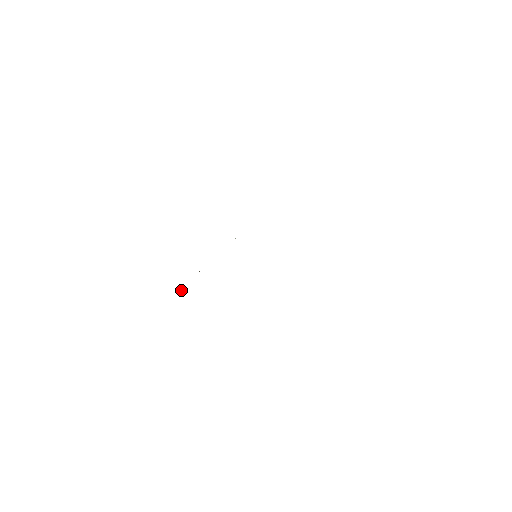
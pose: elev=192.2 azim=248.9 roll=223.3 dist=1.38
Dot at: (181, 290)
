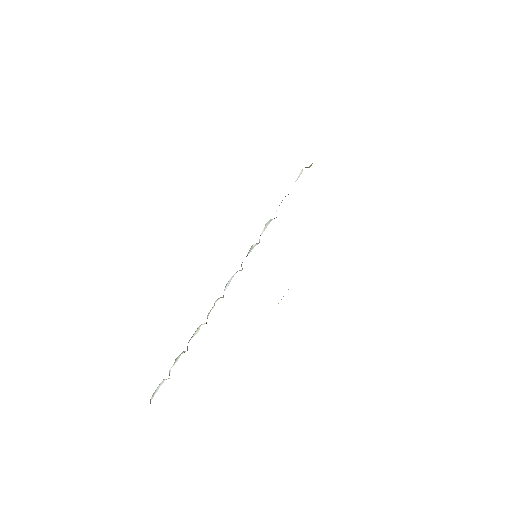
Dot at: occluded
